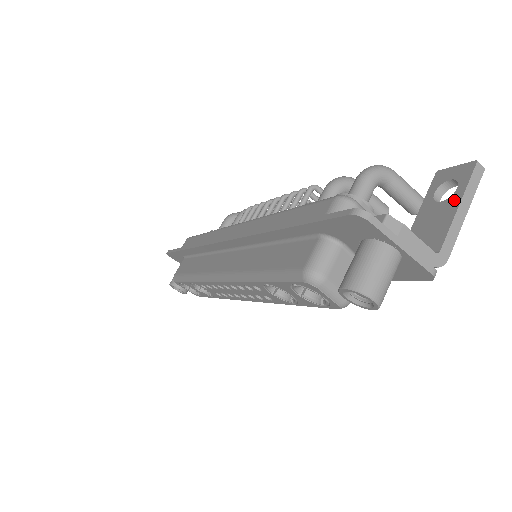
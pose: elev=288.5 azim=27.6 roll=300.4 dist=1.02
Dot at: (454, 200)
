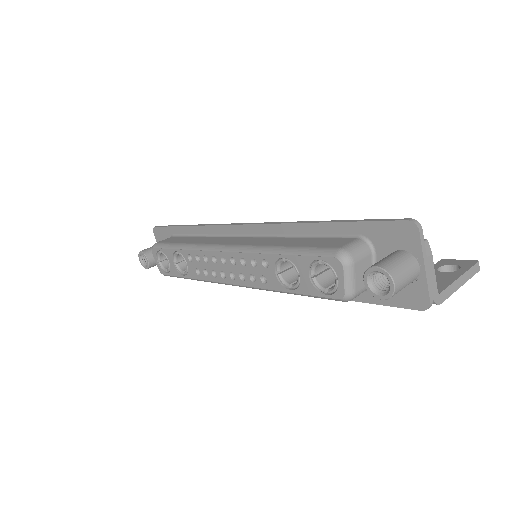
Dot at: (456, 273)
